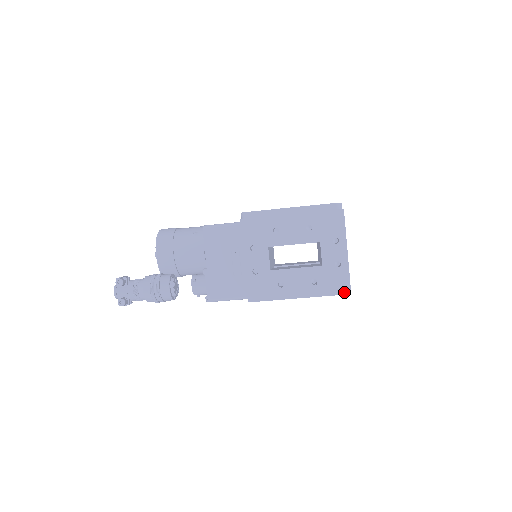
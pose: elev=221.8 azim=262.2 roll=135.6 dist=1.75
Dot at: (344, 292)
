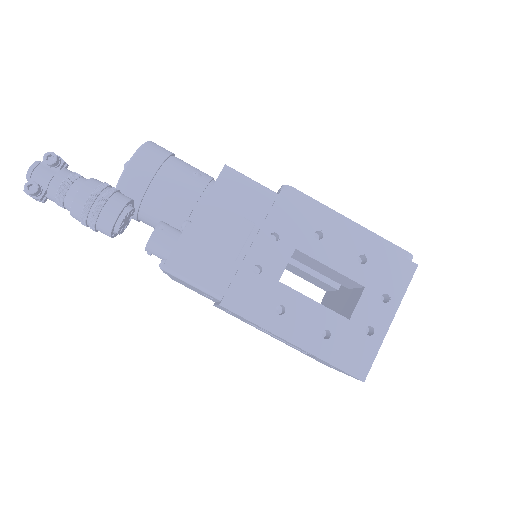
Dot at: (357, 373)
